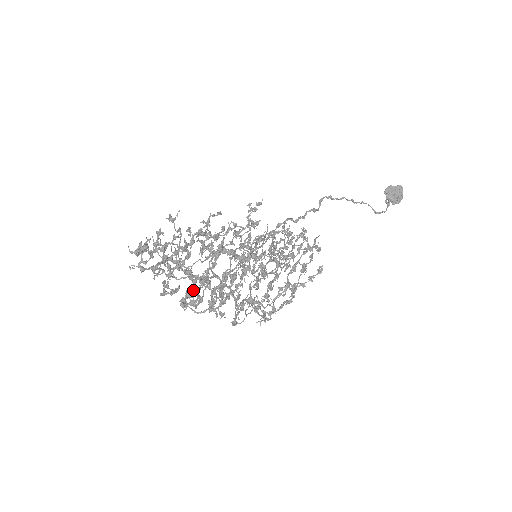
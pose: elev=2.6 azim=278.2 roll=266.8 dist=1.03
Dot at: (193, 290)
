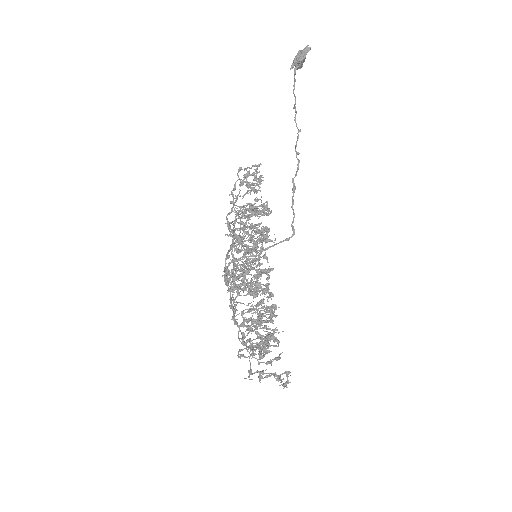
Dot at: occluded
